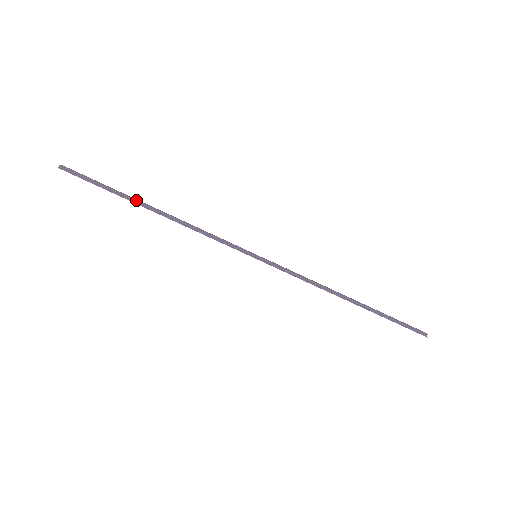
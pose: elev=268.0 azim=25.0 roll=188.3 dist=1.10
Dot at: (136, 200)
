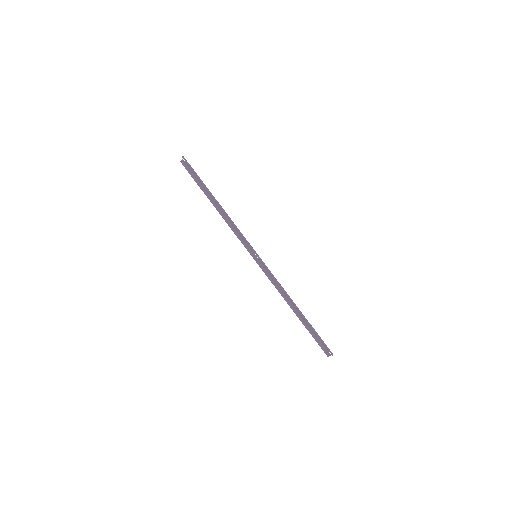
Dot at: occluded
